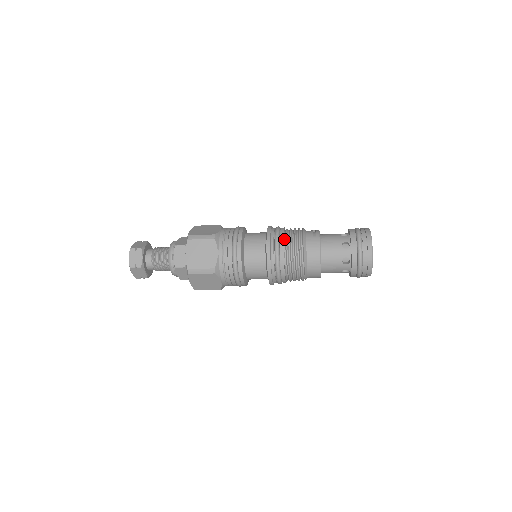
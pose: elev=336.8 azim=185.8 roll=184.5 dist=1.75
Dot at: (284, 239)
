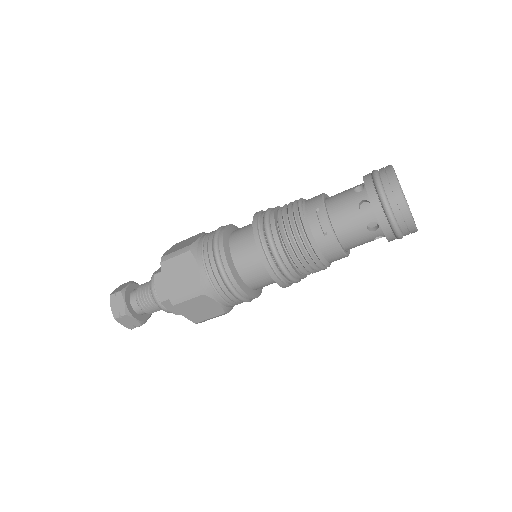
Dot at: (287, 254)
